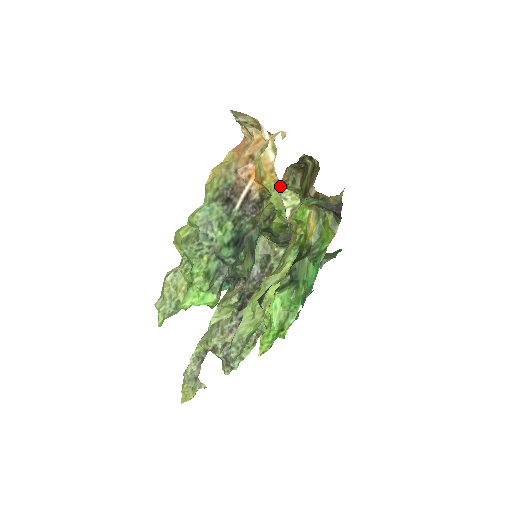
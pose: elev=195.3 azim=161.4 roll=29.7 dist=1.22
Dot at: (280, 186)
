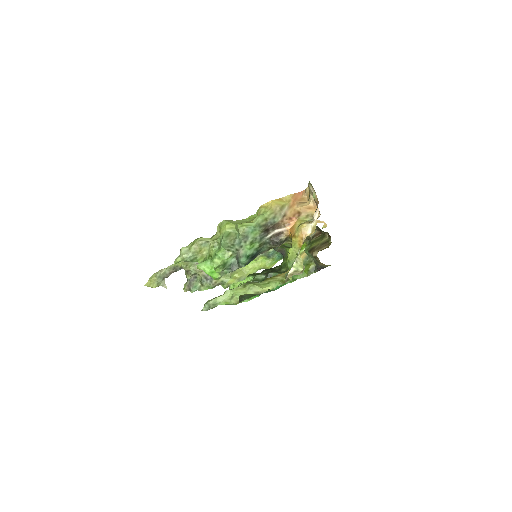
Dot at: occluded
